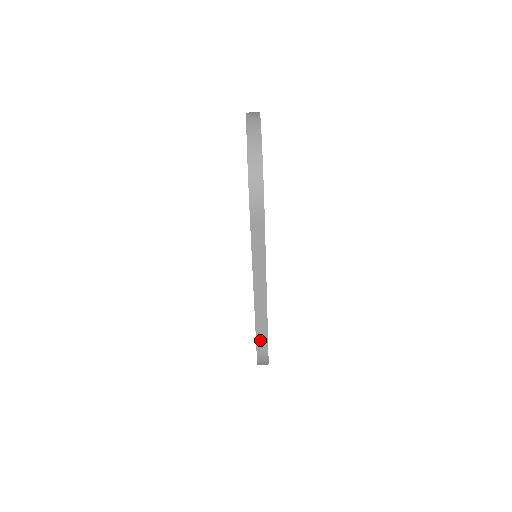
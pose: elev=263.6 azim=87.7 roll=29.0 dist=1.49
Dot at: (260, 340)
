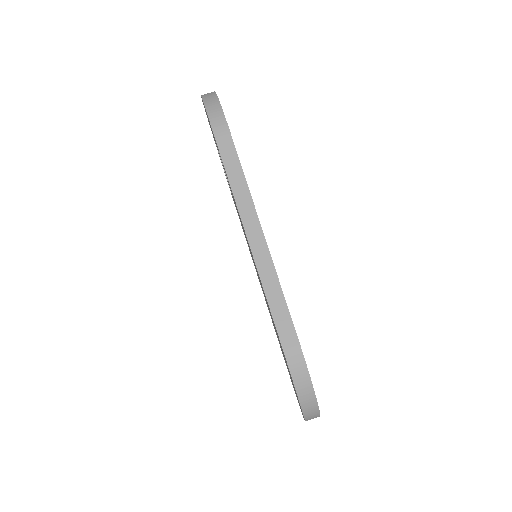
Dot at: (280, 322)
